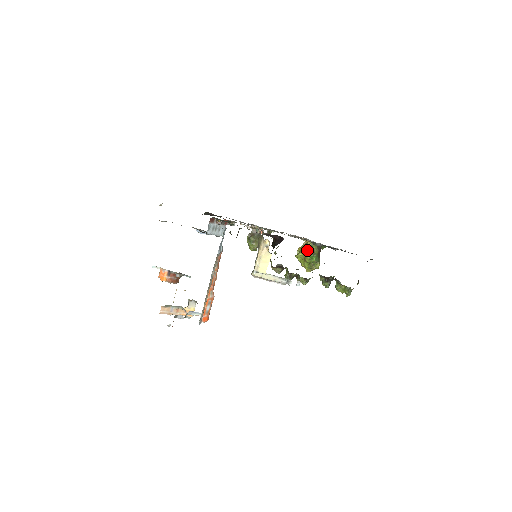
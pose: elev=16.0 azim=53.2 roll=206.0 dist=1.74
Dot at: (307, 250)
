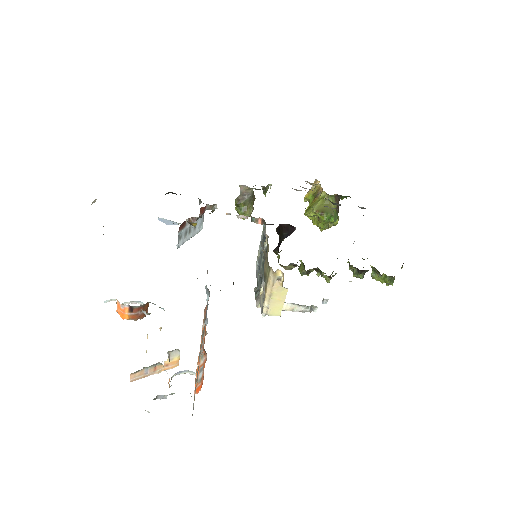
Dot at: (321, 207)
